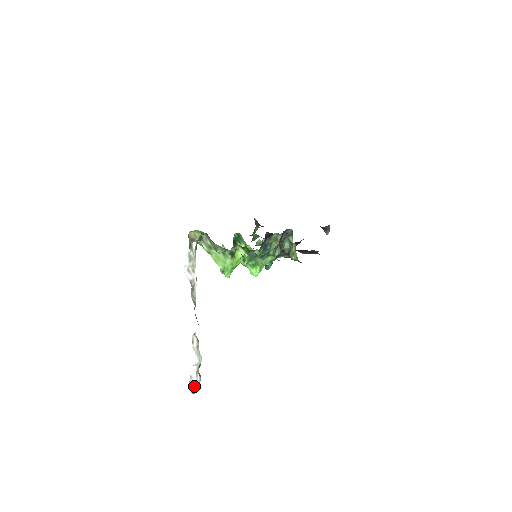
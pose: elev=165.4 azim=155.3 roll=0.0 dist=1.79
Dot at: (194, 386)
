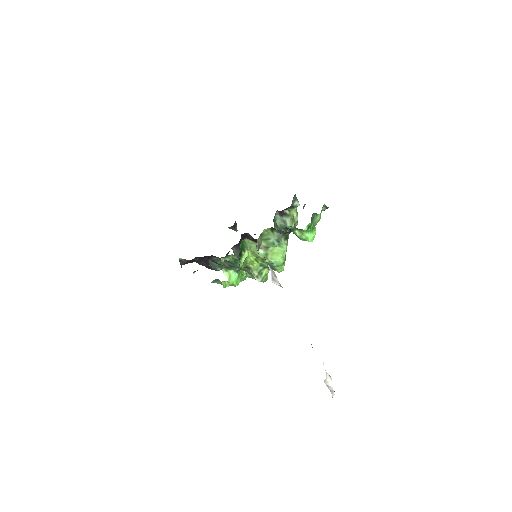
Dot at: (332, 386)
